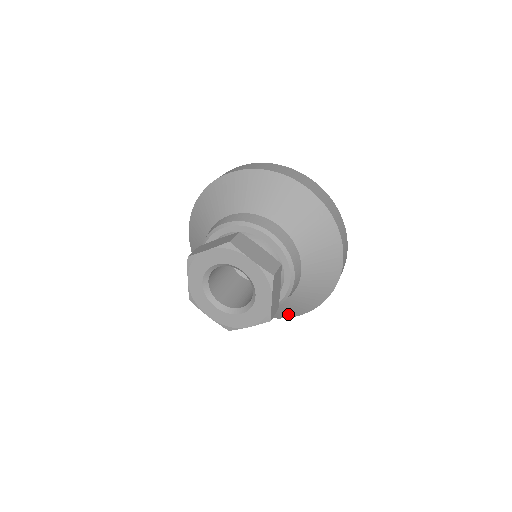
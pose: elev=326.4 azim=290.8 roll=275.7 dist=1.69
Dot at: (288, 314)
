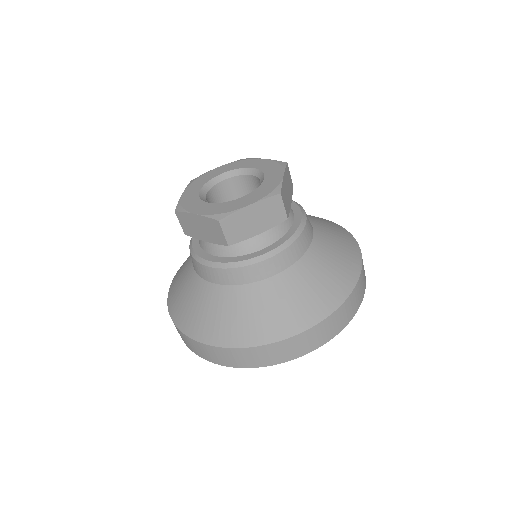
Dot at: (293, 319)
